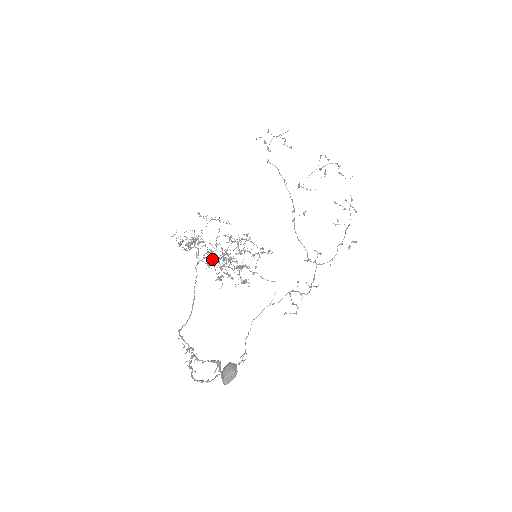
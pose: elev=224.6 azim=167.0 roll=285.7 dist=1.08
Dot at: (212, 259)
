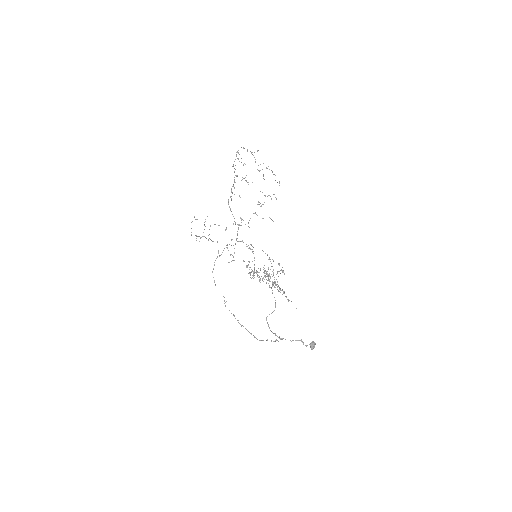
Dot at: (273, 284)
